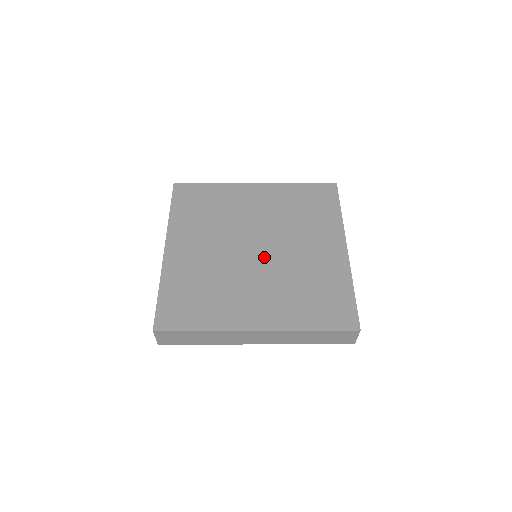
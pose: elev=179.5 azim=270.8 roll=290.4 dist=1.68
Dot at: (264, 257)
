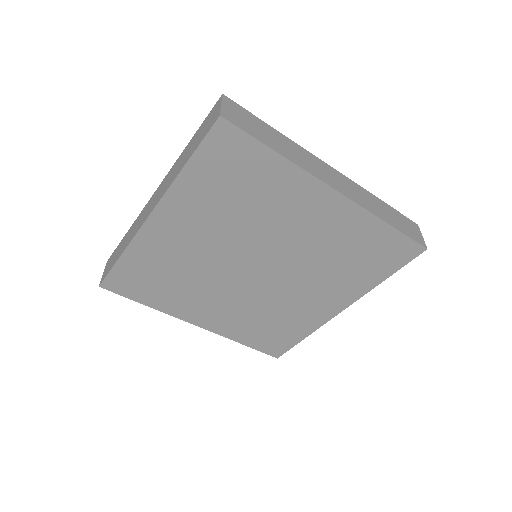
Dot at: occluded
